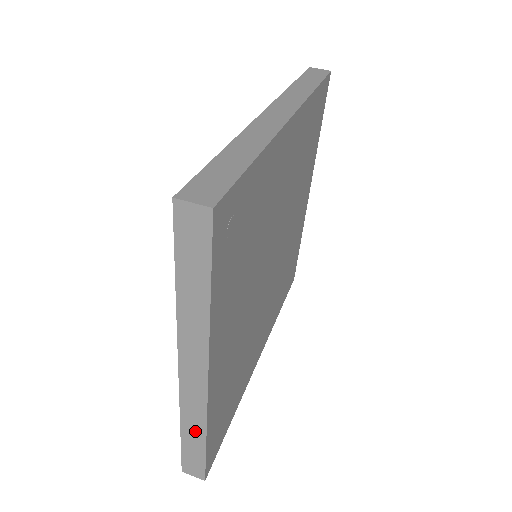
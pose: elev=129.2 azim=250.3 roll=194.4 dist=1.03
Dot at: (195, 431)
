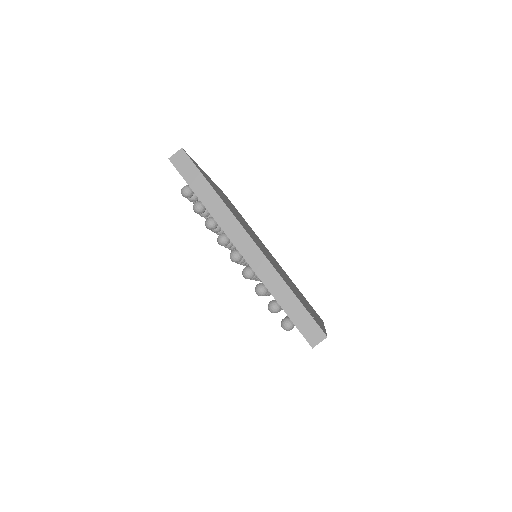
Dot at: occluded
